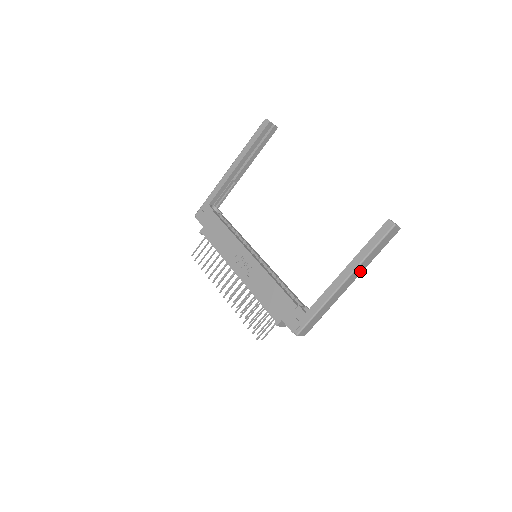
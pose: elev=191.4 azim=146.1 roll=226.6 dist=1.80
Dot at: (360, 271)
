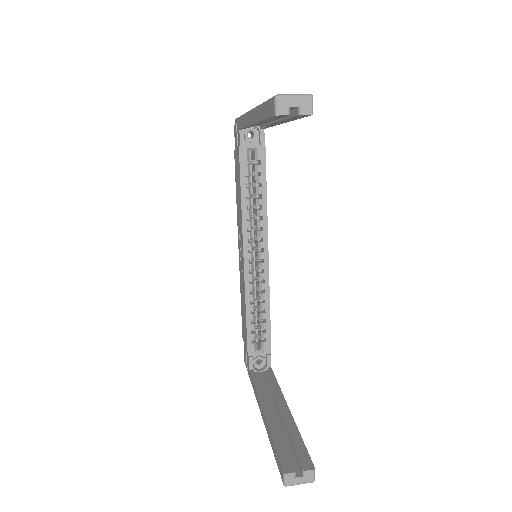
Dot at: occluded
